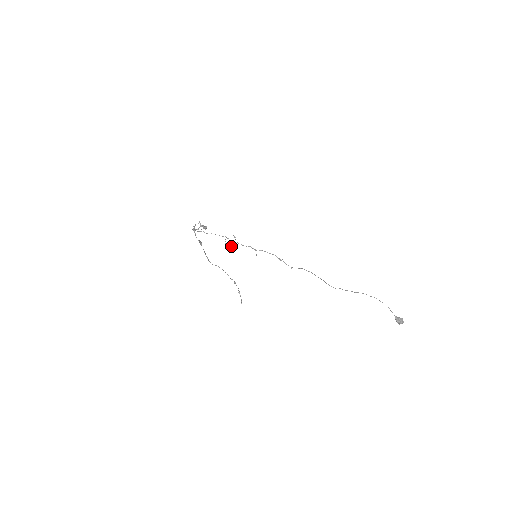
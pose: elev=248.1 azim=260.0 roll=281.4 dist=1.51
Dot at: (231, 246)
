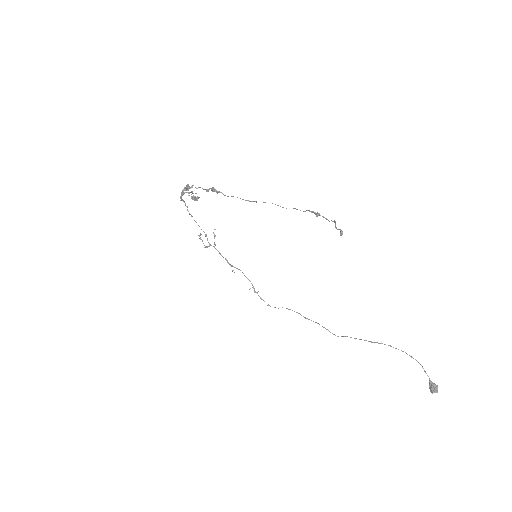
Dot at: (206, 246)
